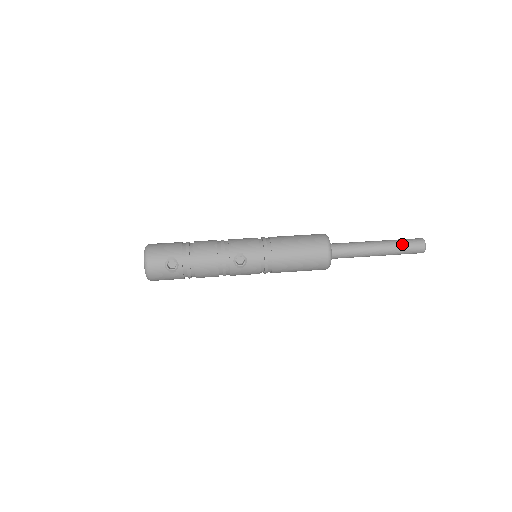
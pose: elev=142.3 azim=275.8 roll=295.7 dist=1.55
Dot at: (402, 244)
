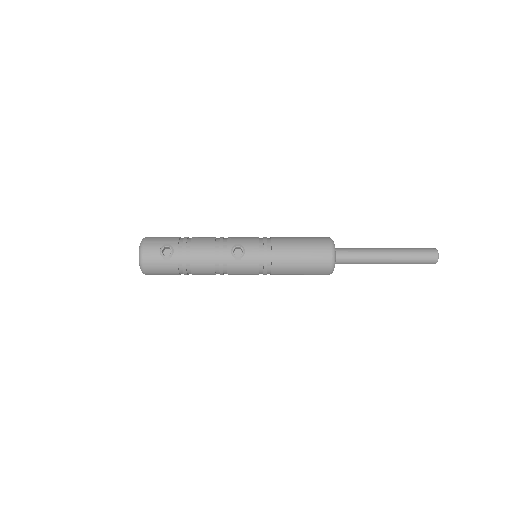
Dot at: (412, 250)
